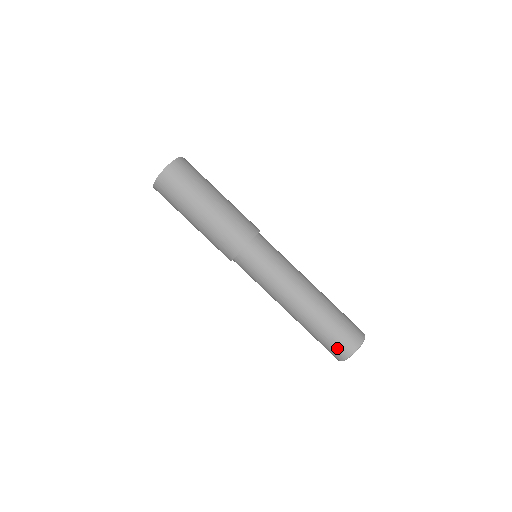
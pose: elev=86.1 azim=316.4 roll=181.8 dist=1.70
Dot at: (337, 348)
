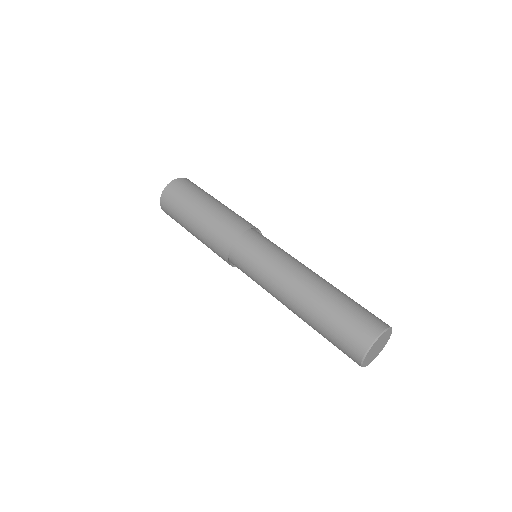
Dot at: occluded
